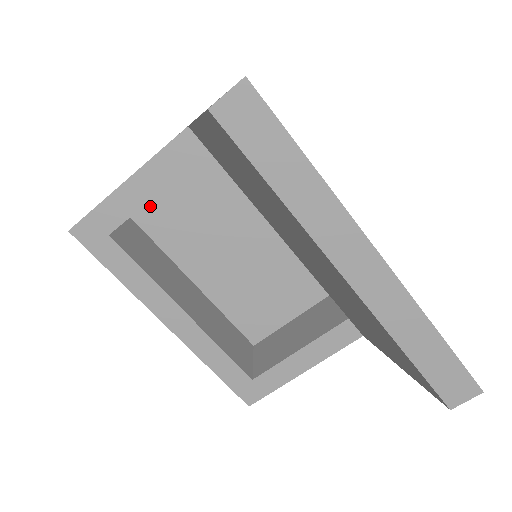
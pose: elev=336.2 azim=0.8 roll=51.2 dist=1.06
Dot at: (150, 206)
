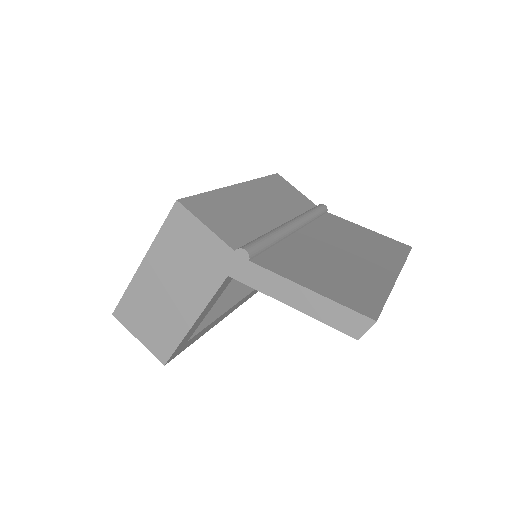
Dot at: occluded
